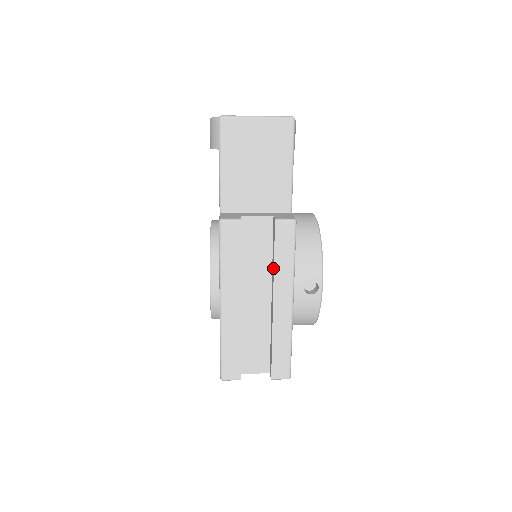
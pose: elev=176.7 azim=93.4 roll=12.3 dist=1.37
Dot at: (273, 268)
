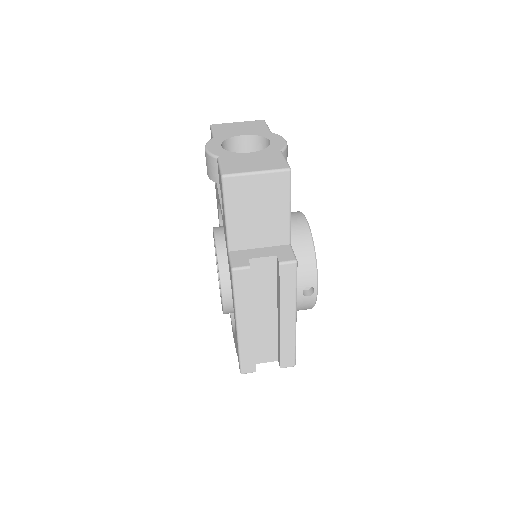
Dot at: (279, 296)
